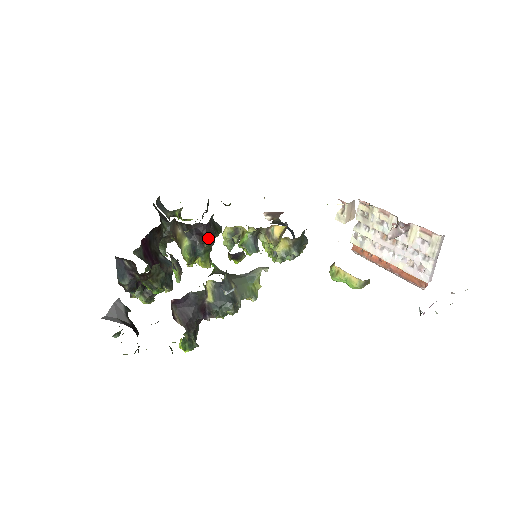
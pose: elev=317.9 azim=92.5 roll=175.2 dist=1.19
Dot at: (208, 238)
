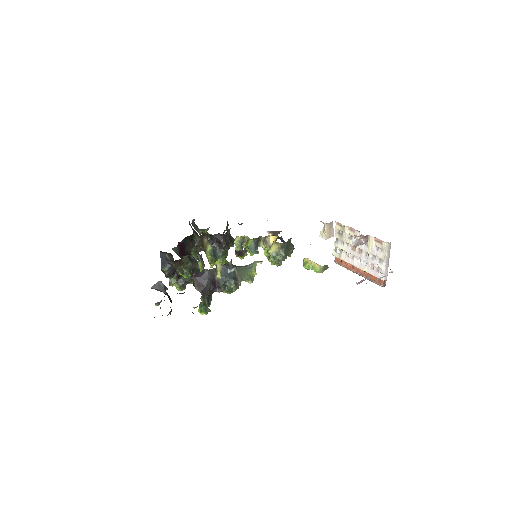
Dot at: (224, 245)
